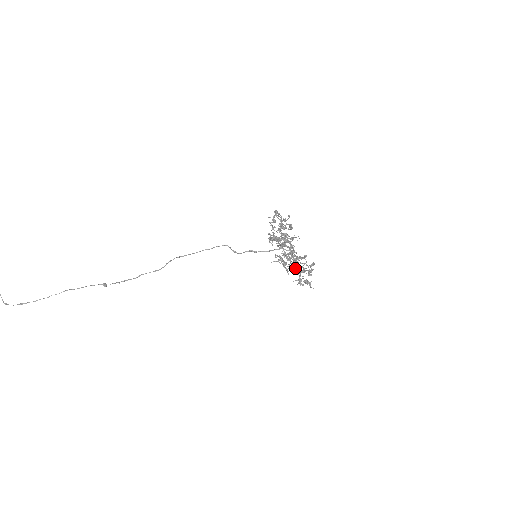
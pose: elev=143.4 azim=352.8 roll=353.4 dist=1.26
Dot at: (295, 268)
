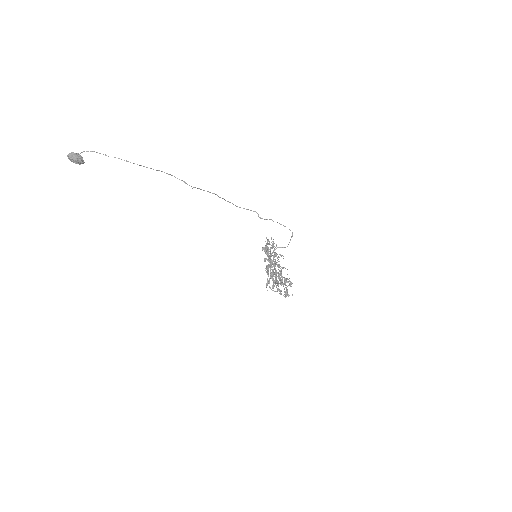
Dot at: (281, 276)
